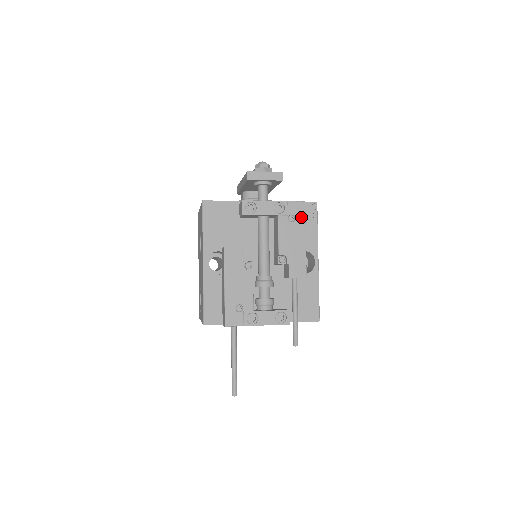
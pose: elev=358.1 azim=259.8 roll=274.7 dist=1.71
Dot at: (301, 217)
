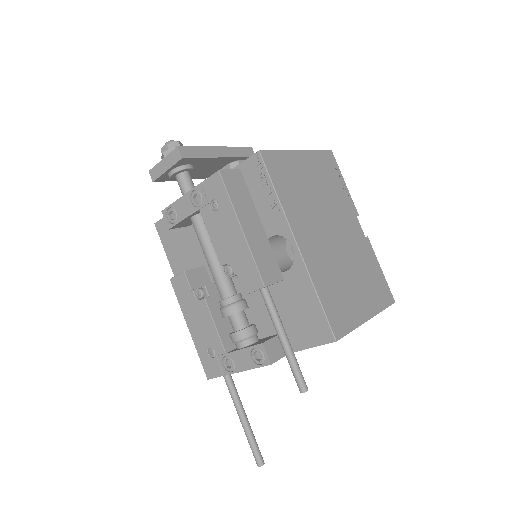
Dot at: (223, 197)
